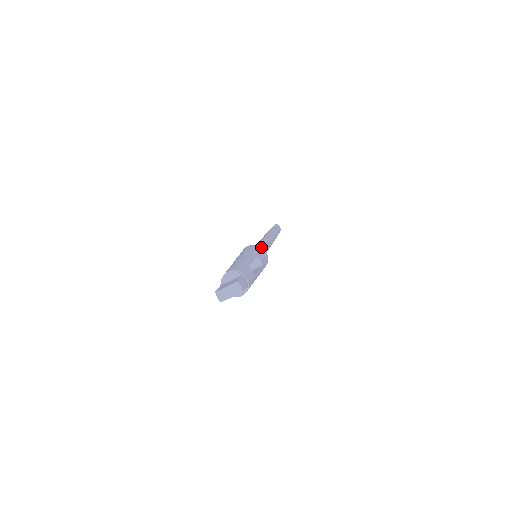
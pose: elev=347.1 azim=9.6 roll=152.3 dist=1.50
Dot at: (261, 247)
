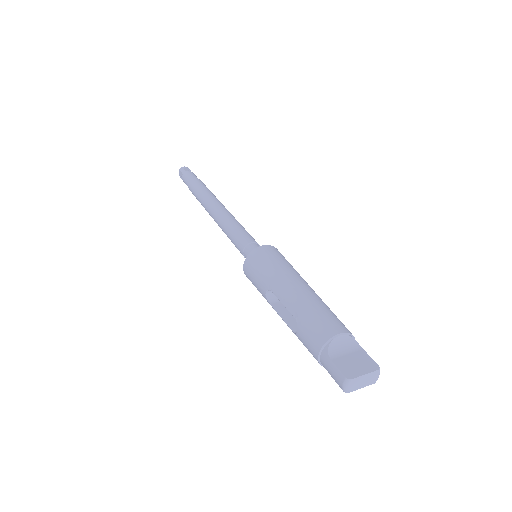
Dot at: occluded
